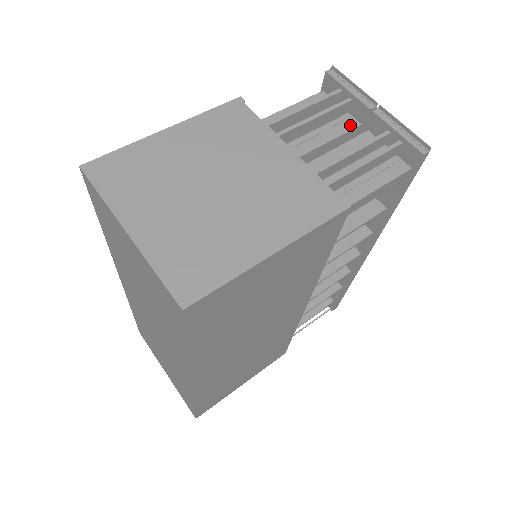
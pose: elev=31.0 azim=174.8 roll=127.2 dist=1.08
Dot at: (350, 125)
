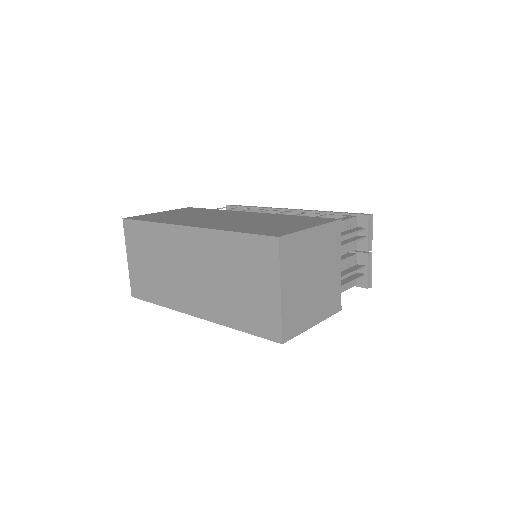
Dot at: (354, 247)
